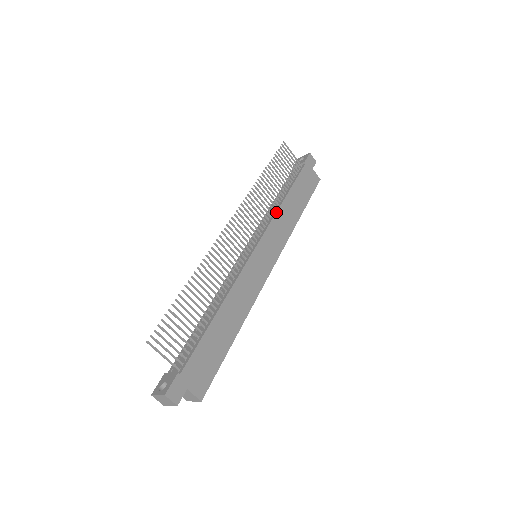
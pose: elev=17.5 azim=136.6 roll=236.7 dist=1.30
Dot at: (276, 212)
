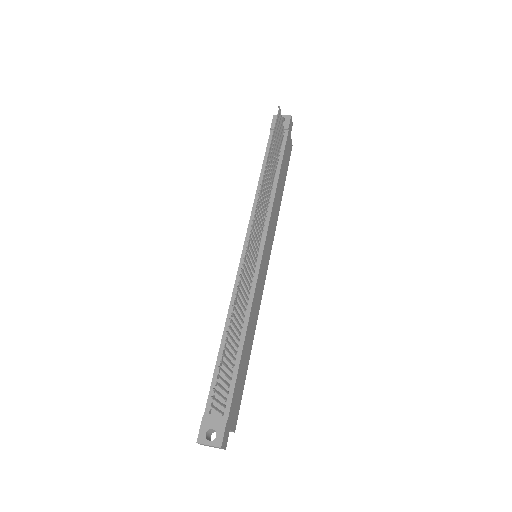
Dot at: (273, 202)
